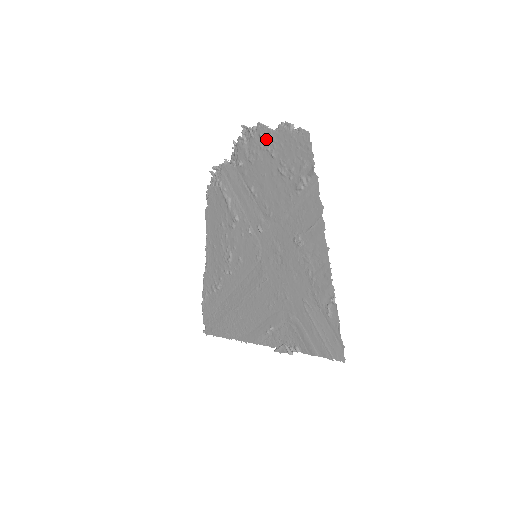
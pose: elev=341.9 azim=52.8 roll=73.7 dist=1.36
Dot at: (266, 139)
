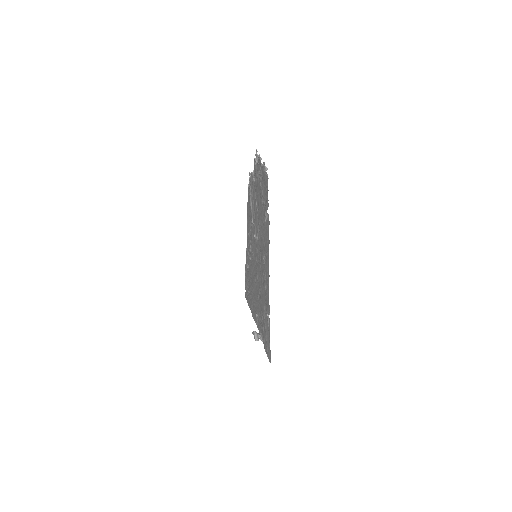
Dot at: occluded
